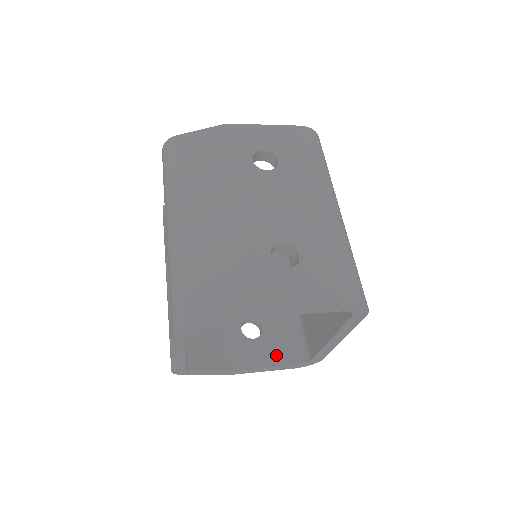
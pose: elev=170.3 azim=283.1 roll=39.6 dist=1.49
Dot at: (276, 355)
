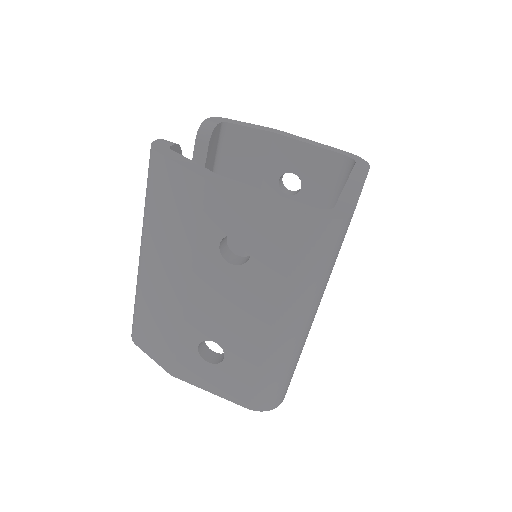
Dot at: occluded
